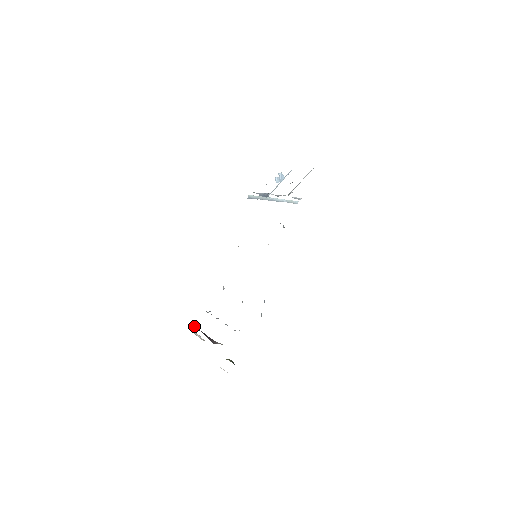
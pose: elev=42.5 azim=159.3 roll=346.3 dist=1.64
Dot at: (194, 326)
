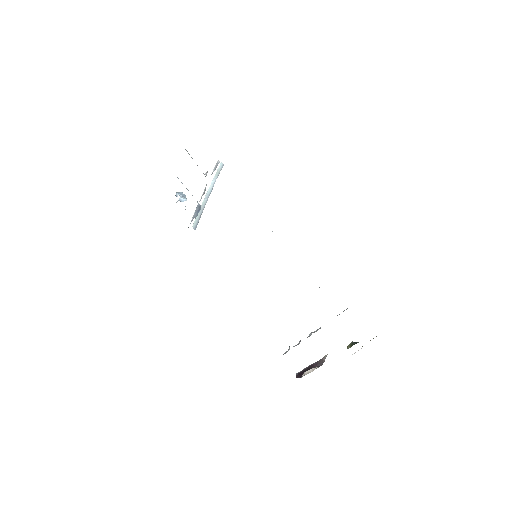
Dot at: (296, 374)
